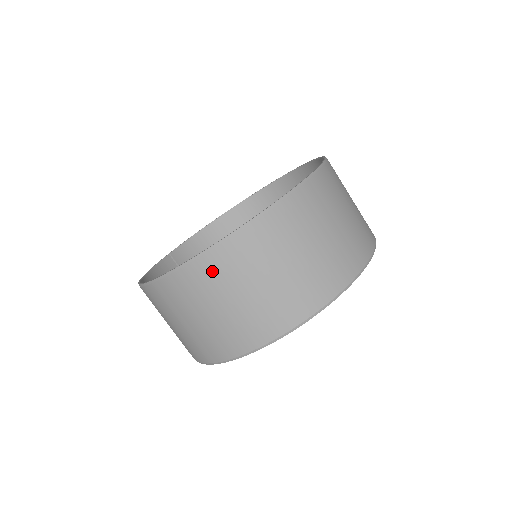
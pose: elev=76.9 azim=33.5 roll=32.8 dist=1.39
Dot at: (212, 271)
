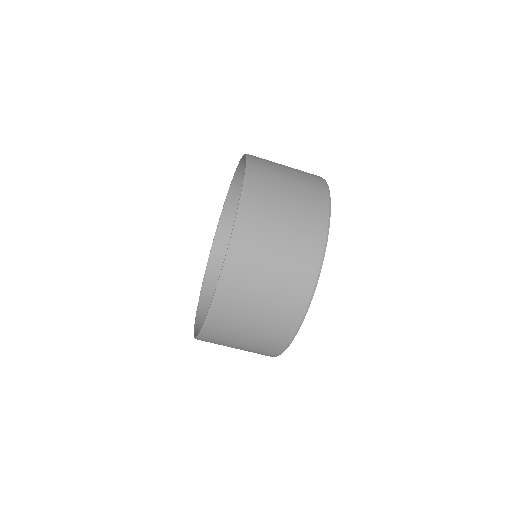
Dot at: (233, 293)
